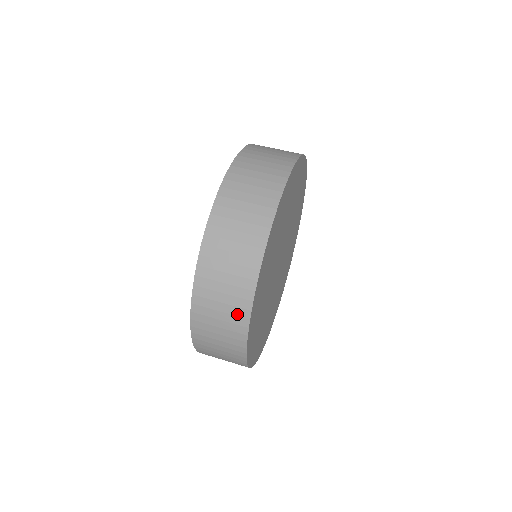
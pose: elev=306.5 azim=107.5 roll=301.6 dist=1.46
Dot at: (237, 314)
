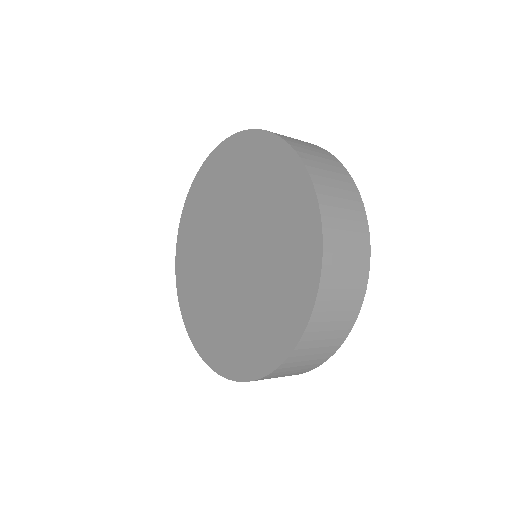
Dot at: (358, 219)
